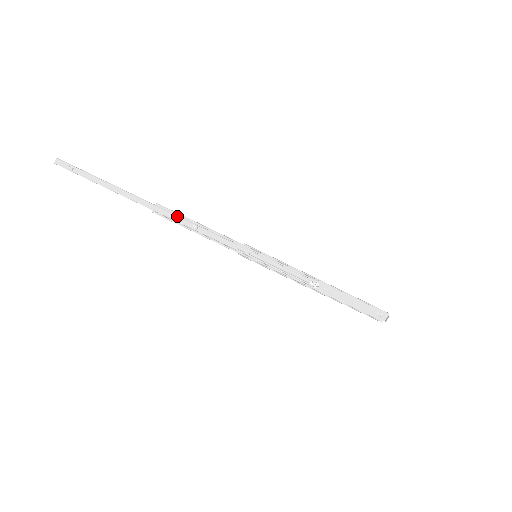
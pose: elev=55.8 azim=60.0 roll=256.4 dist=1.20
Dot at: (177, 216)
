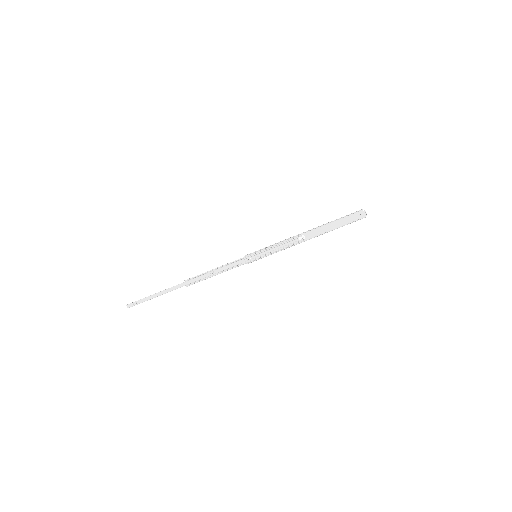
Dot at: (199, 276)
